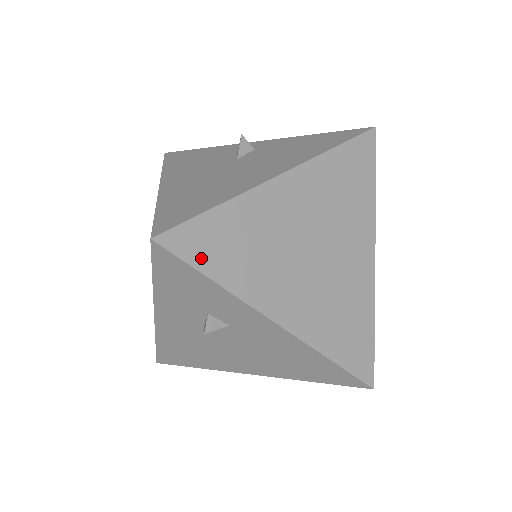
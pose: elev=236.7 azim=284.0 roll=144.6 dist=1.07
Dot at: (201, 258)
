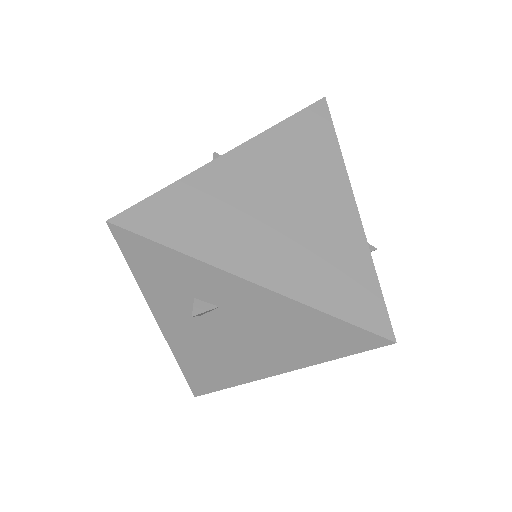
Dot at: (159, 231)
